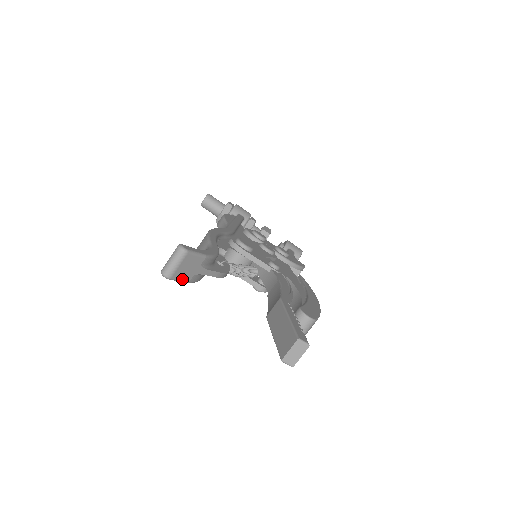
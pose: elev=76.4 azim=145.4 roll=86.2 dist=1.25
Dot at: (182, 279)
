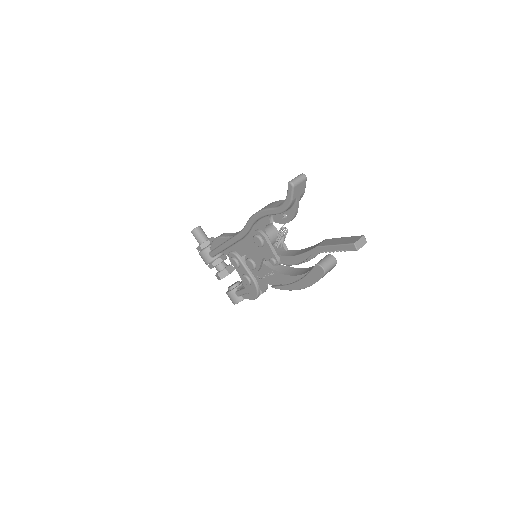
Dot at: (294, 194)
